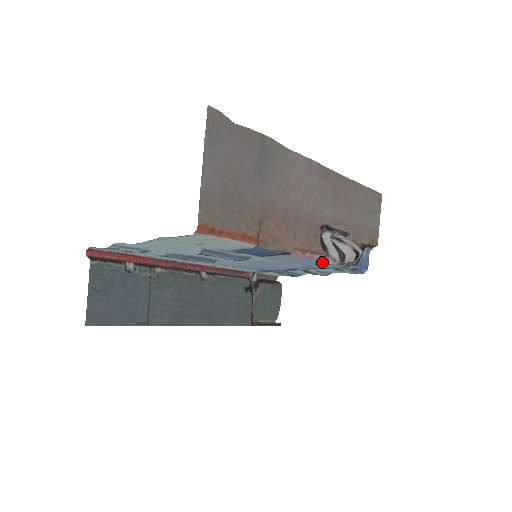
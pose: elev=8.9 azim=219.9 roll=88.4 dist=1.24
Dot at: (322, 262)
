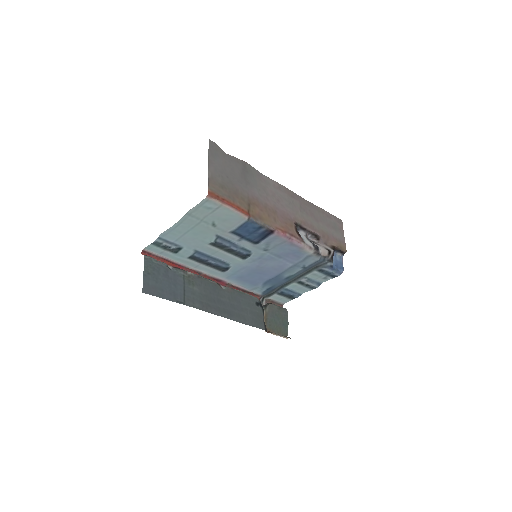
Dot at: (301, 249)
